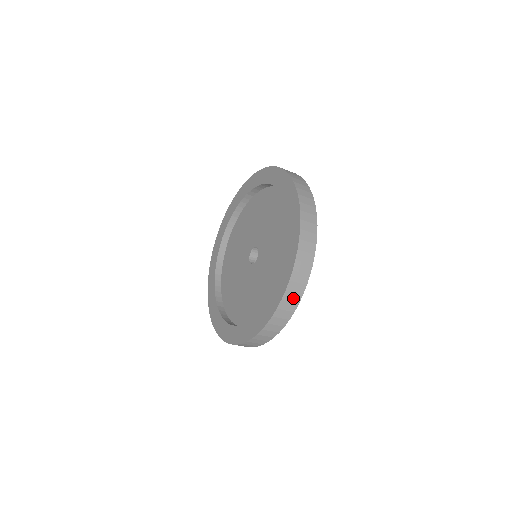
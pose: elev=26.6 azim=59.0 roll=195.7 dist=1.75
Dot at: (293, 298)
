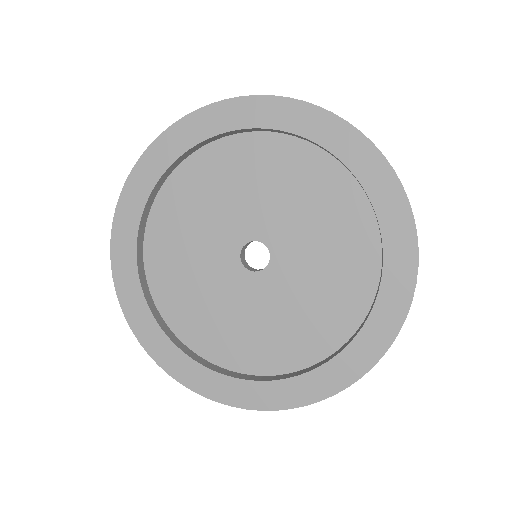
Dot at: occluded
